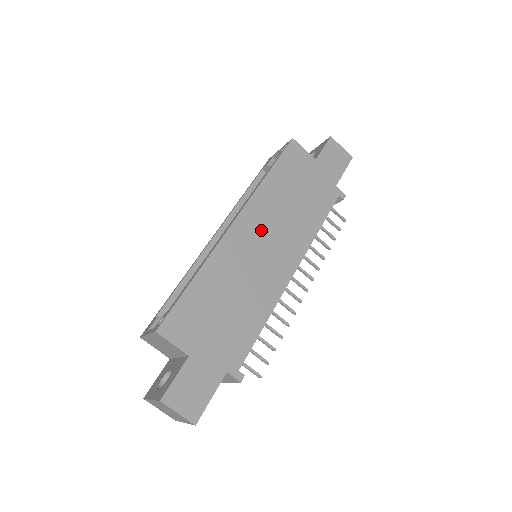
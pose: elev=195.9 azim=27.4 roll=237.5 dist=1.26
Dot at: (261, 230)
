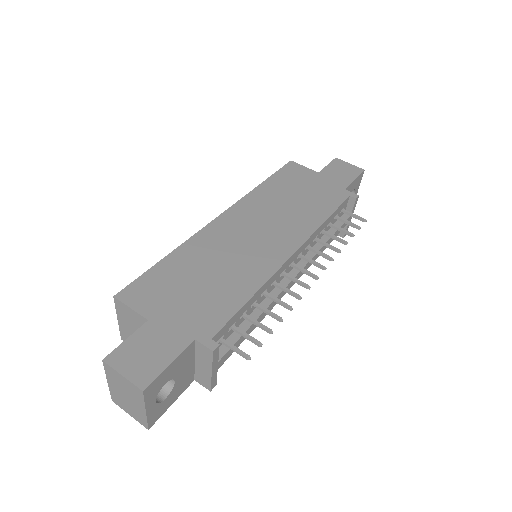
Dot at: (251, 221)
